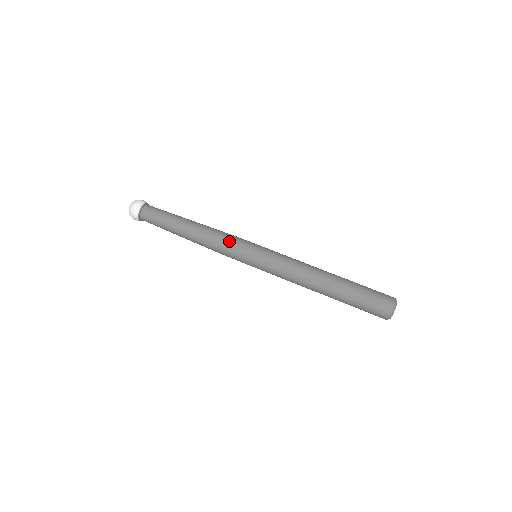
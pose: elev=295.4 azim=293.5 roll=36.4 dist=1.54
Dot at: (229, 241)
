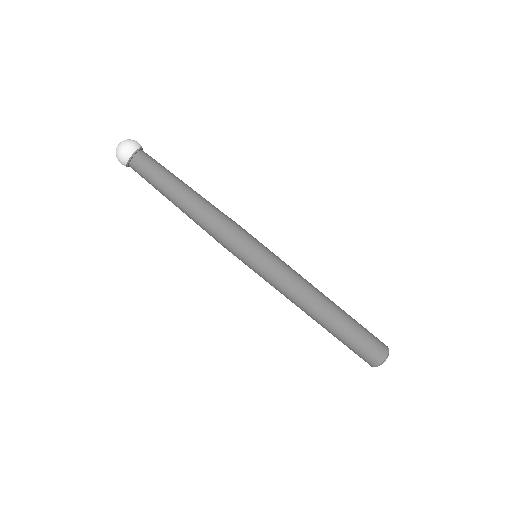
Dot at: (225, 239)
